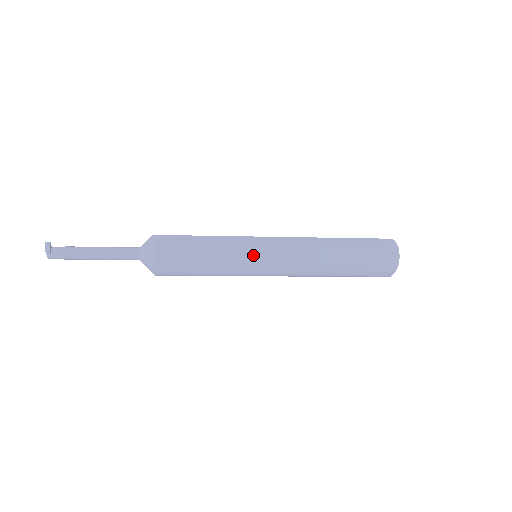
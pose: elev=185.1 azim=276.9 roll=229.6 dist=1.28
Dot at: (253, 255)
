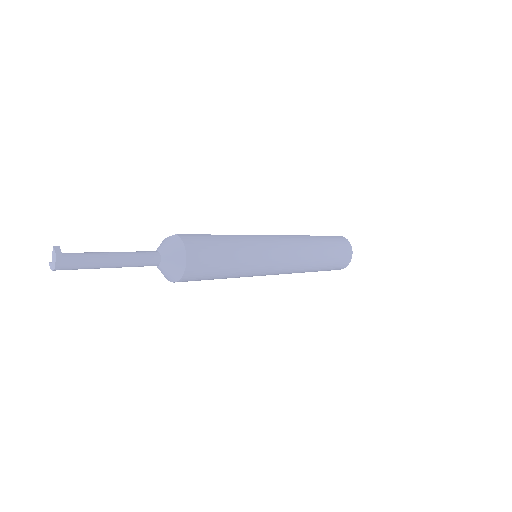
Dot at: (266, 250)
